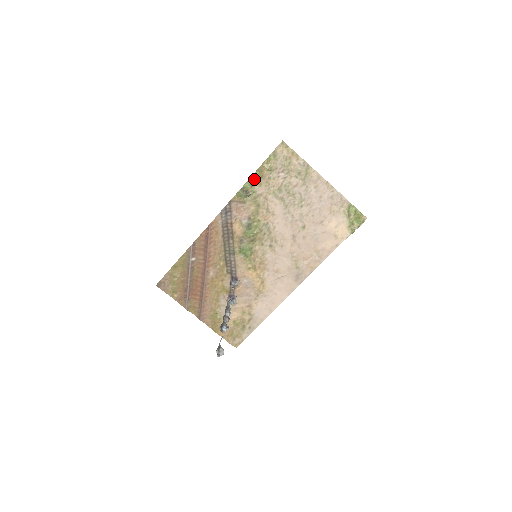
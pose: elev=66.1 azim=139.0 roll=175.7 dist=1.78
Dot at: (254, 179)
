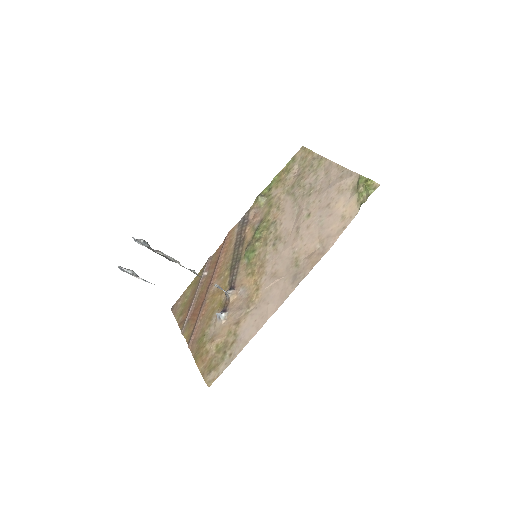
Dot at: (273, 184)
